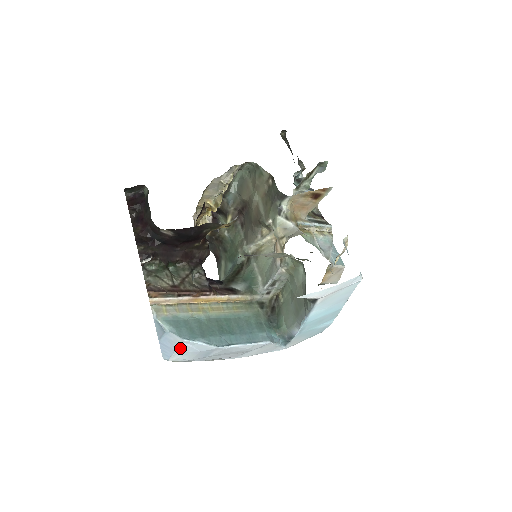
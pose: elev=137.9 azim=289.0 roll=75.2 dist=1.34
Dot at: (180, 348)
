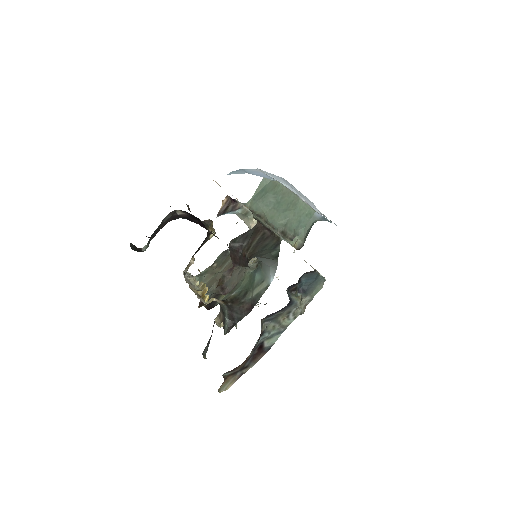
Dot at: (265, 173)
